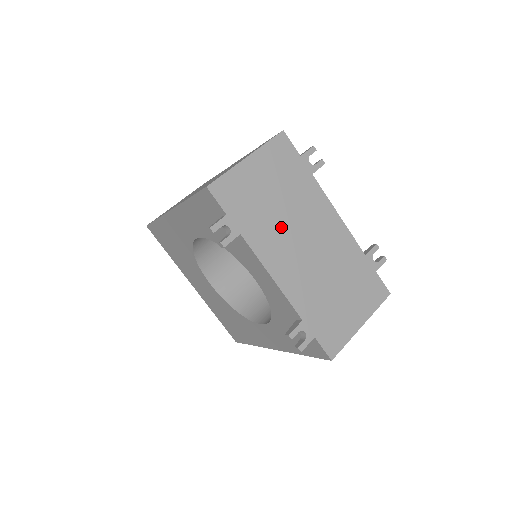
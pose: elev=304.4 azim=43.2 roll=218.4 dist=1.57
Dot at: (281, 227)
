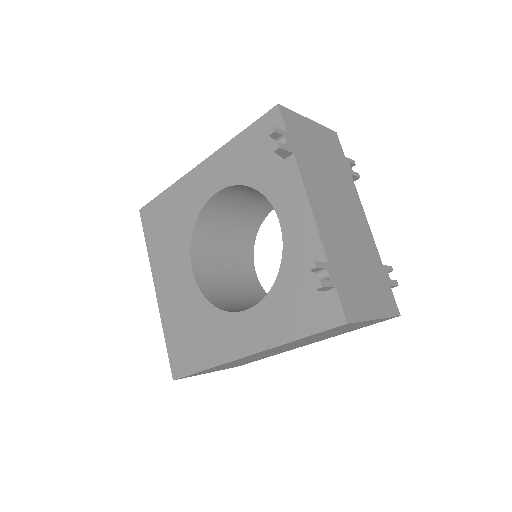
Dot at: (324, 181)
